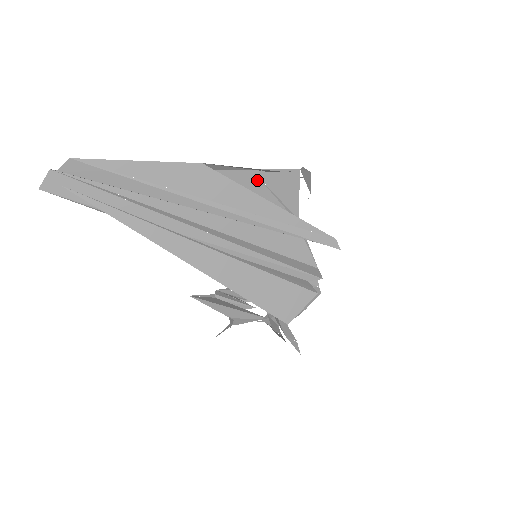
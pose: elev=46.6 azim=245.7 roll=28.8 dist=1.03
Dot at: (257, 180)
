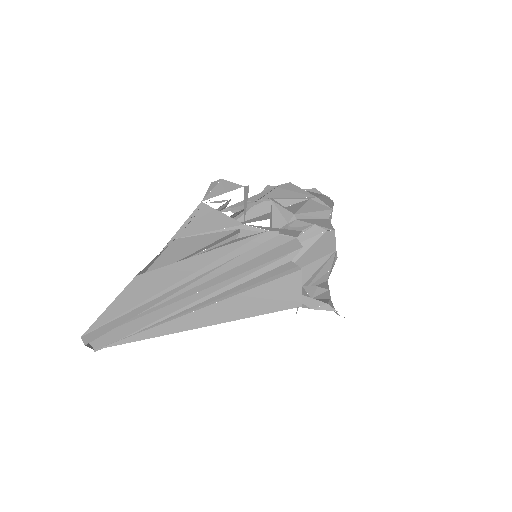
Dot at: (183, 239)
